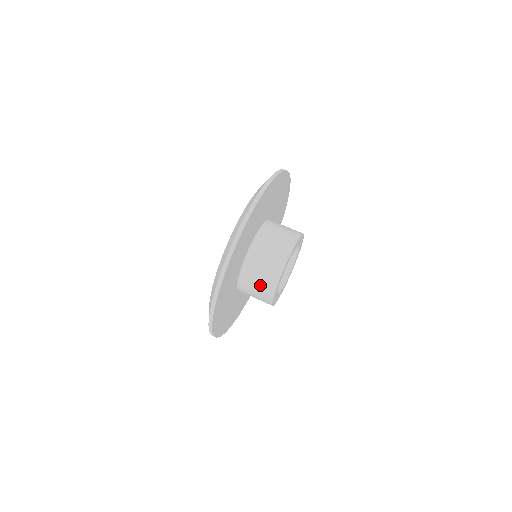
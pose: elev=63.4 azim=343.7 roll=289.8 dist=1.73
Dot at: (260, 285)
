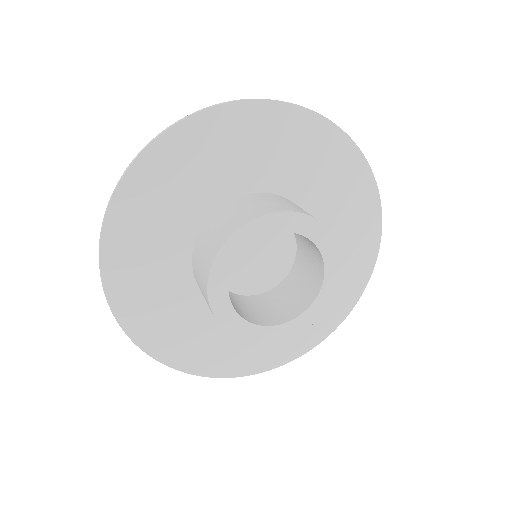
Dot at: occluded
